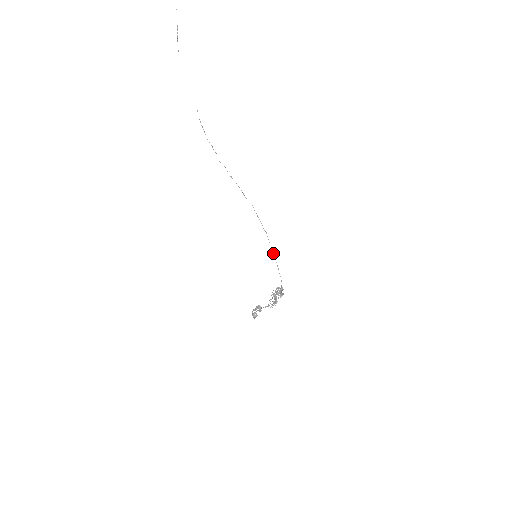
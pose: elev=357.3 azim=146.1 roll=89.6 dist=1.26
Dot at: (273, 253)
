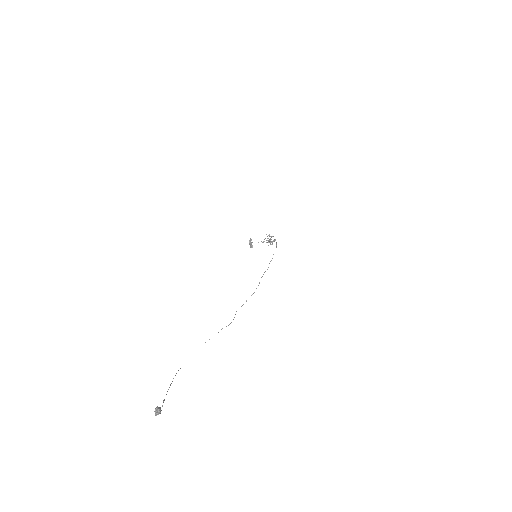
Dot at: occluded
